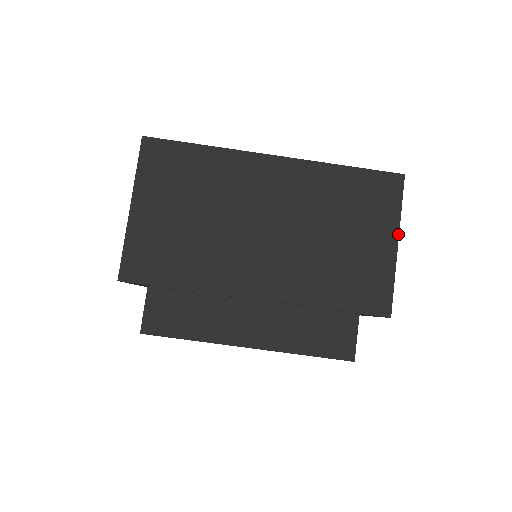
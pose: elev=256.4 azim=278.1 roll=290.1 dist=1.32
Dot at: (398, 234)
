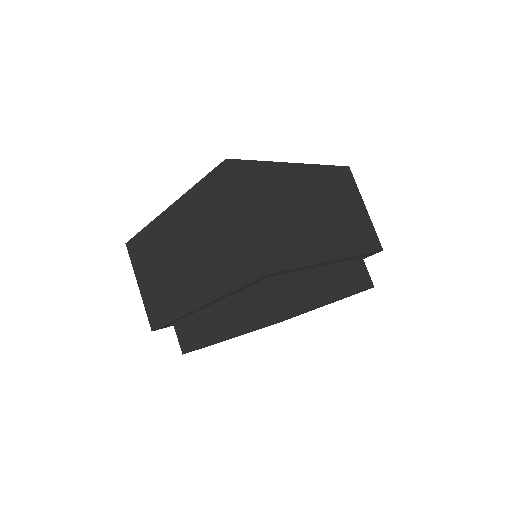
Dot at: (242, 207)
